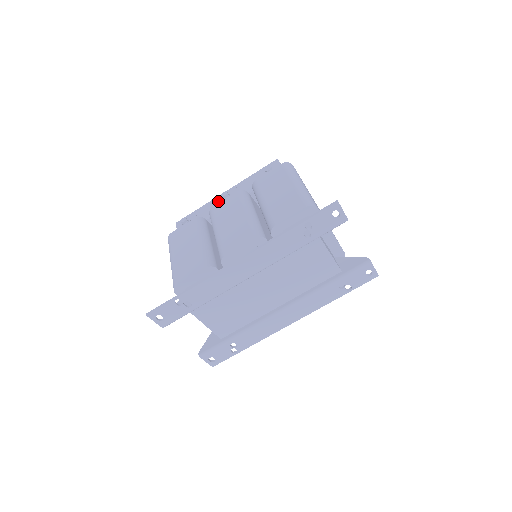
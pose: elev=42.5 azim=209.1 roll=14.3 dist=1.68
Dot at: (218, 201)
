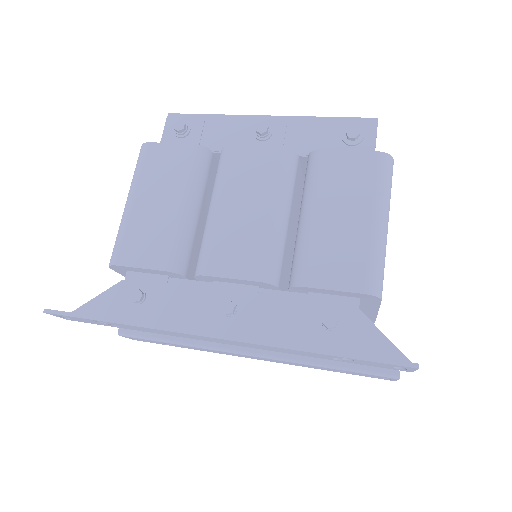
Dot at: (247, 128)
